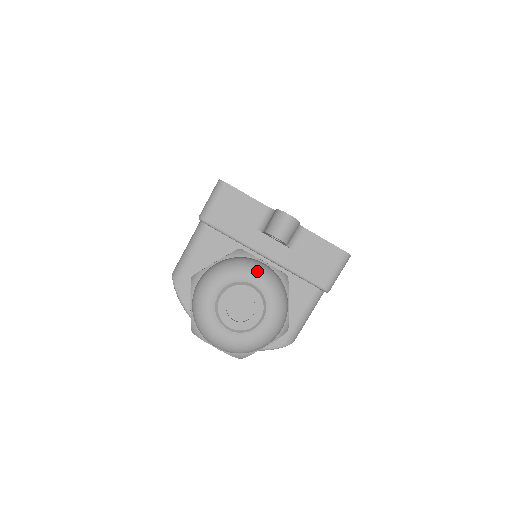
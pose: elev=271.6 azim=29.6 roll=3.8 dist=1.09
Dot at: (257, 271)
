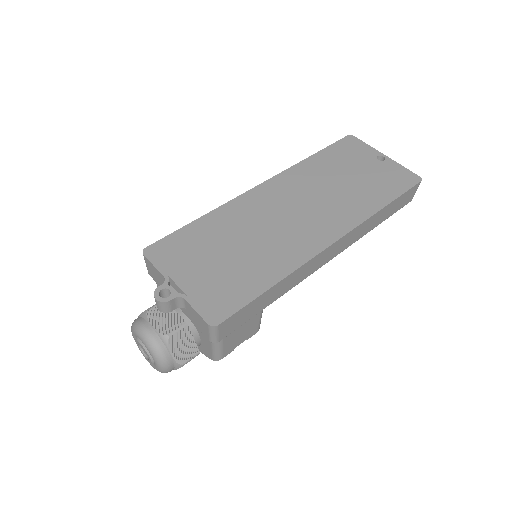
Dot at: (140, 336)
